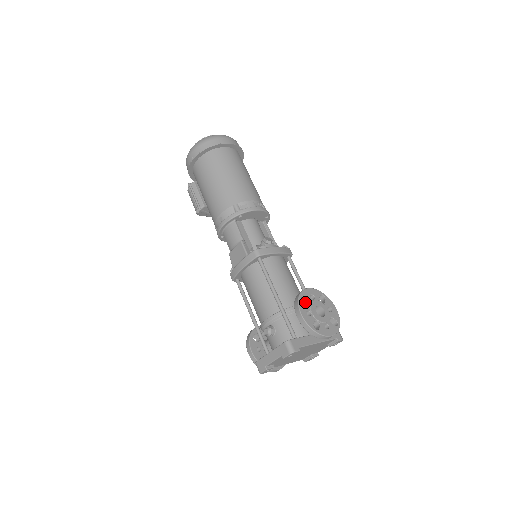
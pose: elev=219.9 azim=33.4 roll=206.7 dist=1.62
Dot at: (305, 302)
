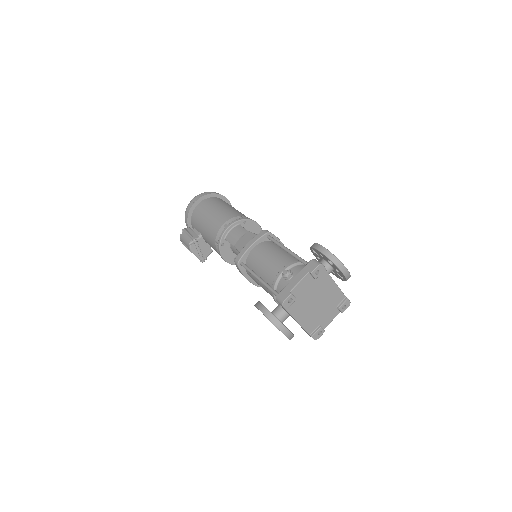
Dot at: occluded
